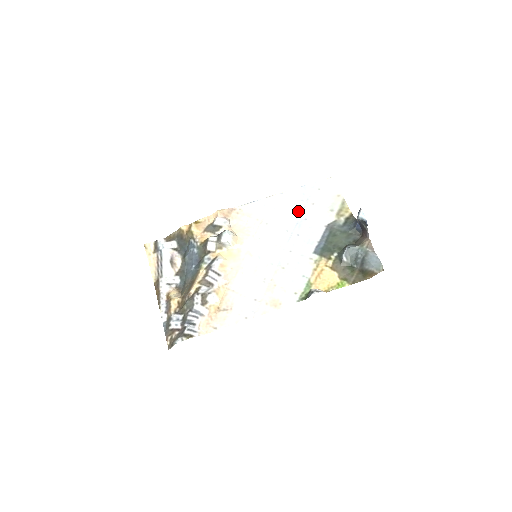
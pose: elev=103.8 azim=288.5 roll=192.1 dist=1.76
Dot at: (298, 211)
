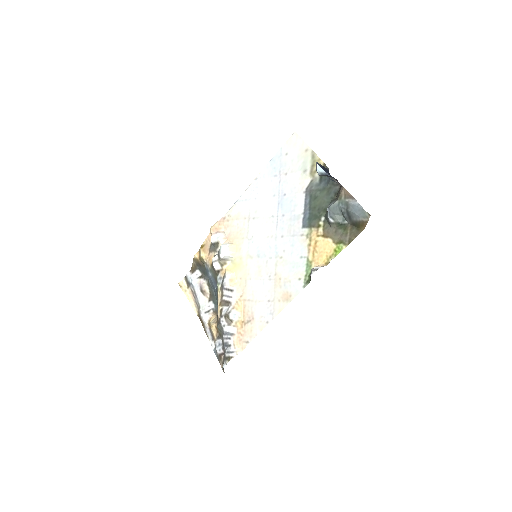
Dot at: (275, 190)
